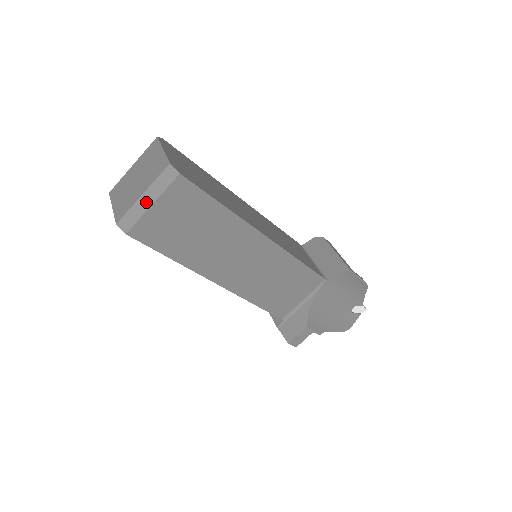
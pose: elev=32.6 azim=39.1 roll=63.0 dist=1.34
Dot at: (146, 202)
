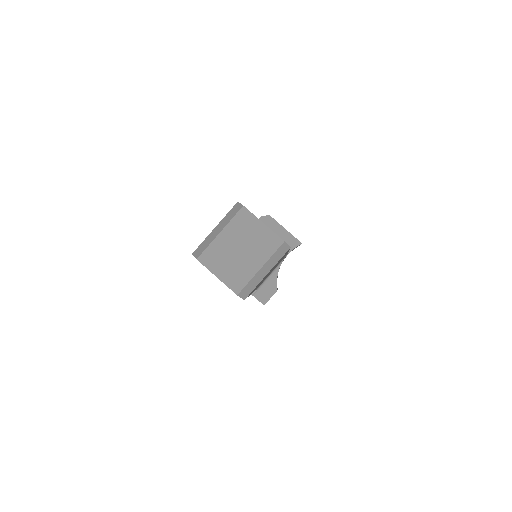
Dot at: (263, 273)
